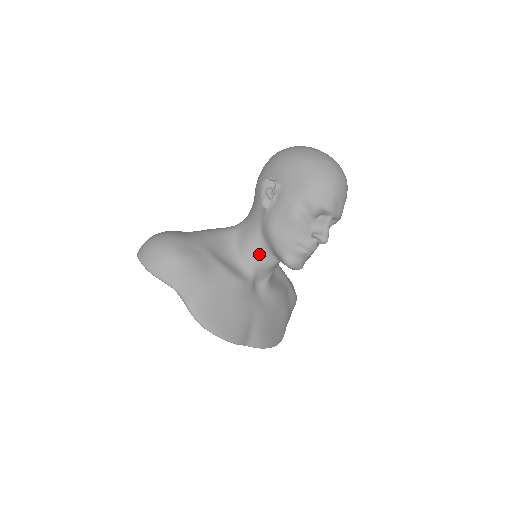
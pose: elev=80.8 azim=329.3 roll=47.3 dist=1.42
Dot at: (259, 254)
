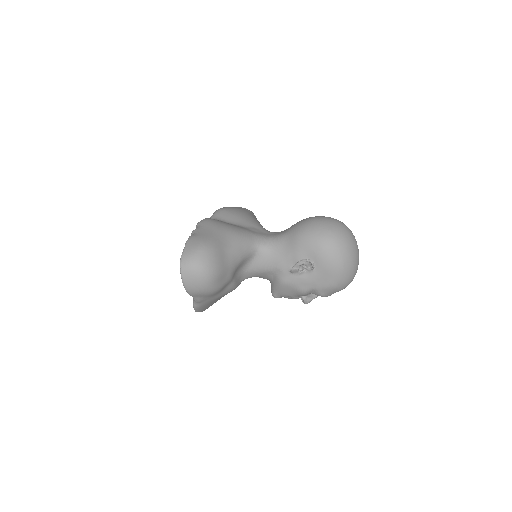
Dot at: (261, 276)
